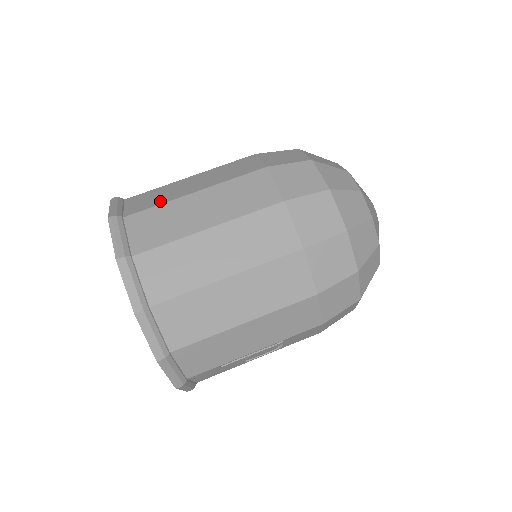
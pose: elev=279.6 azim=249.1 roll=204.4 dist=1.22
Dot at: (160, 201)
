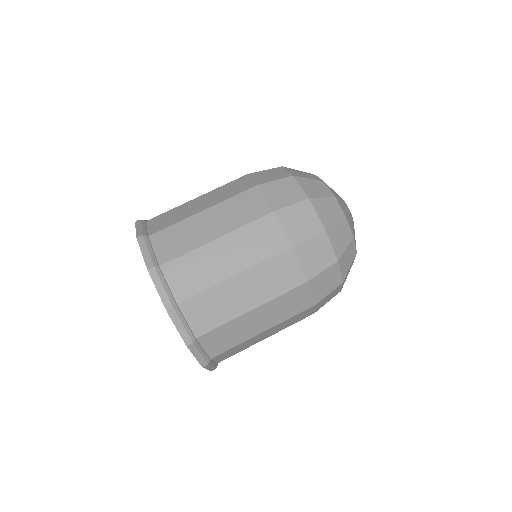
Dot at: (187, 247)
